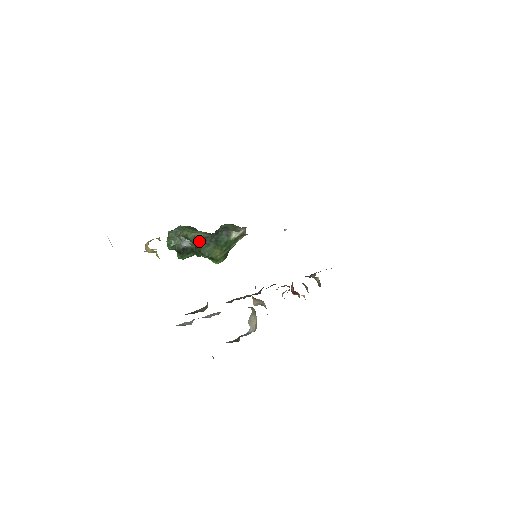
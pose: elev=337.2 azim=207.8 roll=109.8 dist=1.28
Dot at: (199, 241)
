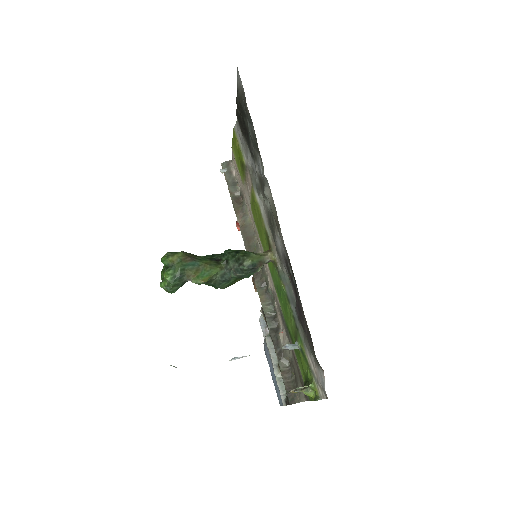
Dot at: (214, 280)
